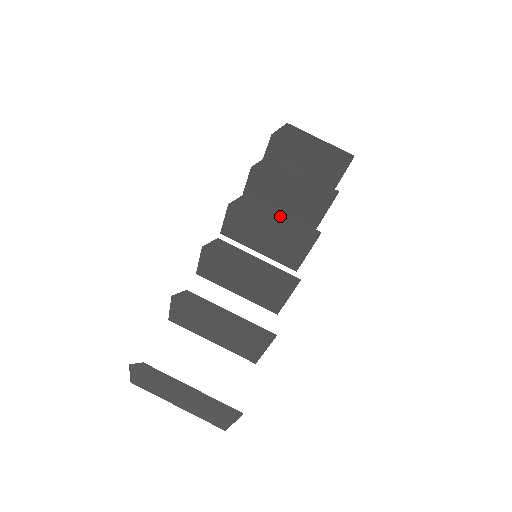
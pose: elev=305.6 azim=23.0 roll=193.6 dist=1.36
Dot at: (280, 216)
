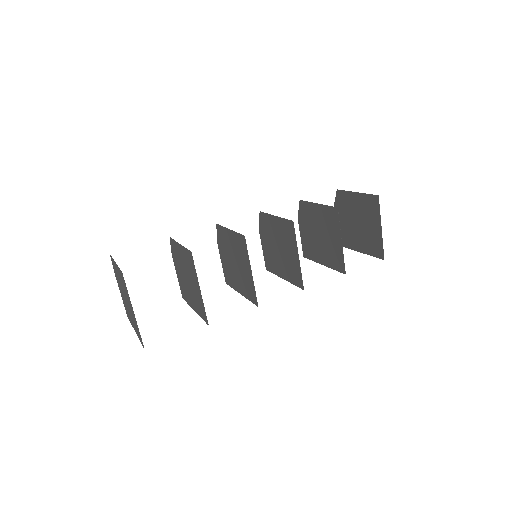
Dot at: (276, 221)
